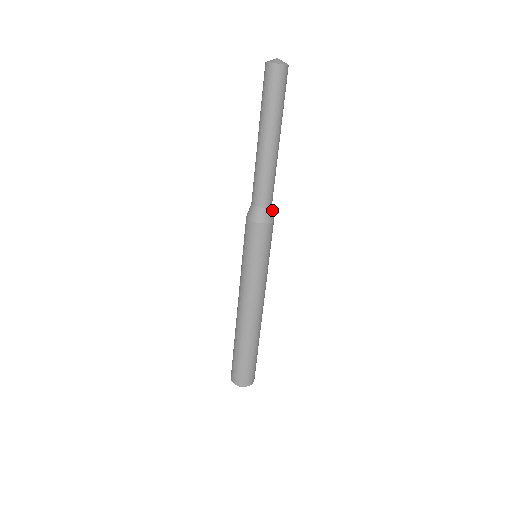
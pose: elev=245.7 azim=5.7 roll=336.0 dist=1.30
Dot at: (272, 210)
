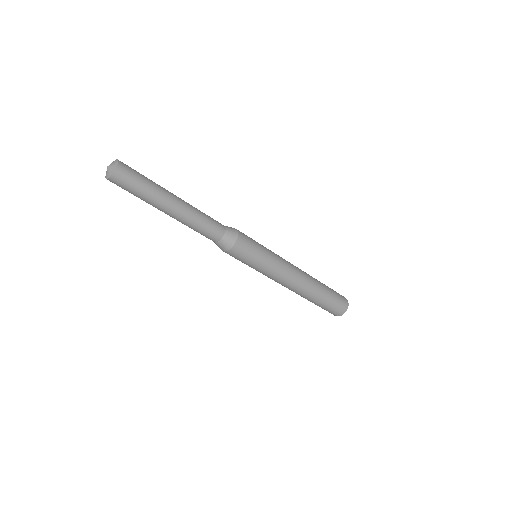
Dot at: (229, 233)
